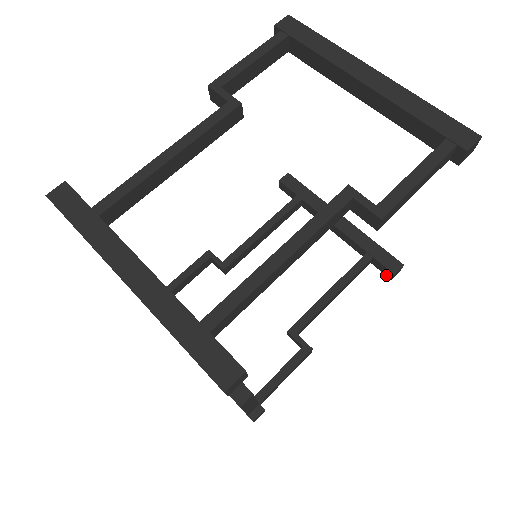
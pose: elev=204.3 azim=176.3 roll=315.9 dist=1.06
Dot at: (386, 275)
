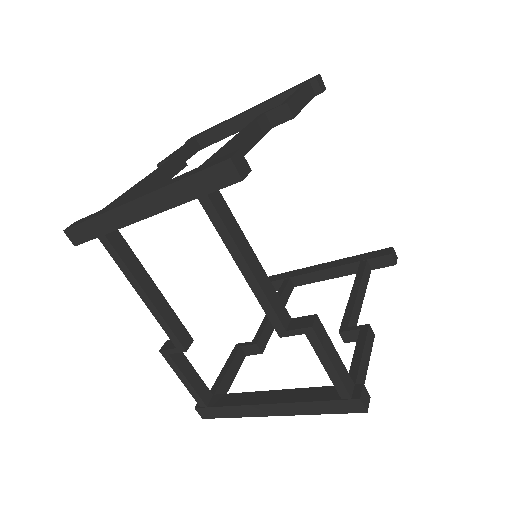
Dot at: occluded
